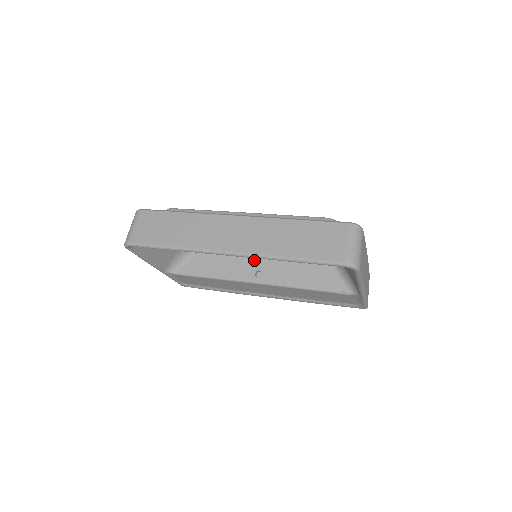
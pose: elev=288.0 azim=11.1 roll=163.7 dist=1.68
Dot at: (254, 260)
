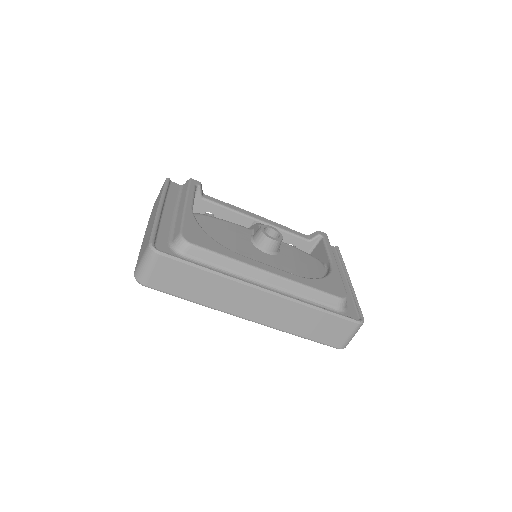
Dot at: occluded
